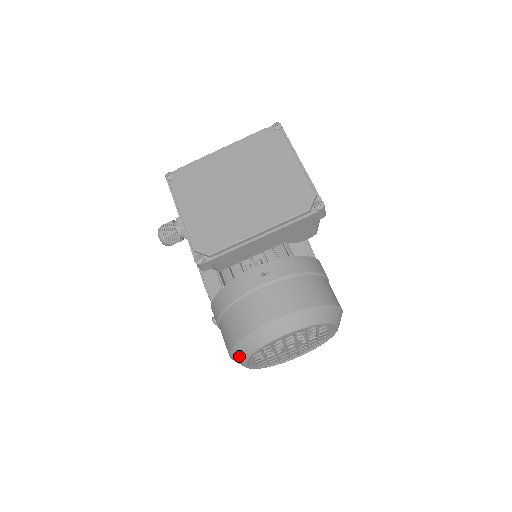
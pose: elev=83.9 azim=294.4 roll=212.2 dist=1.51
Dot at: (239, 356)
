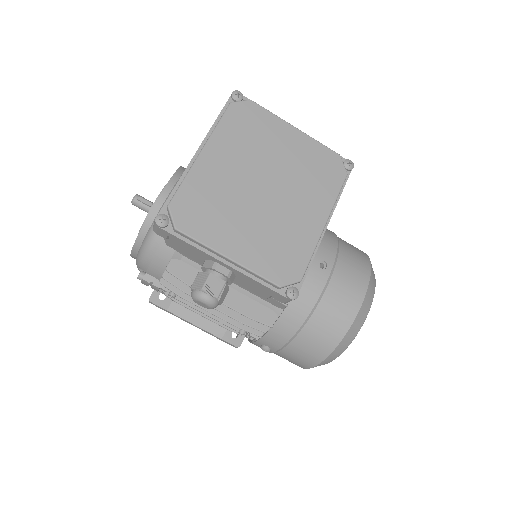
Dot at: (332, 358)
